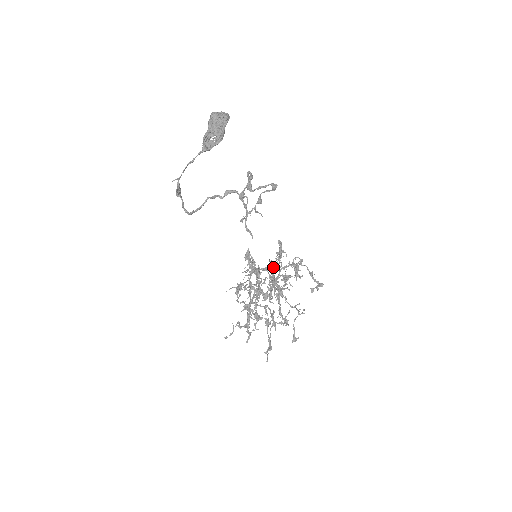
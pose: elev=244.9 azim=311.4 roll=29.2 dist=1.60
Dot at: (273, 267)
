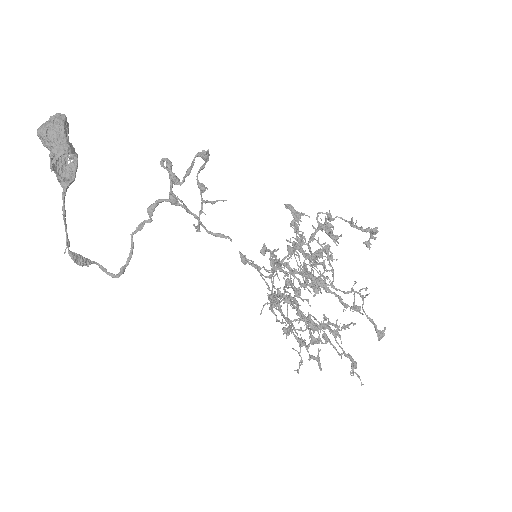
Dot at: (296, 247)
